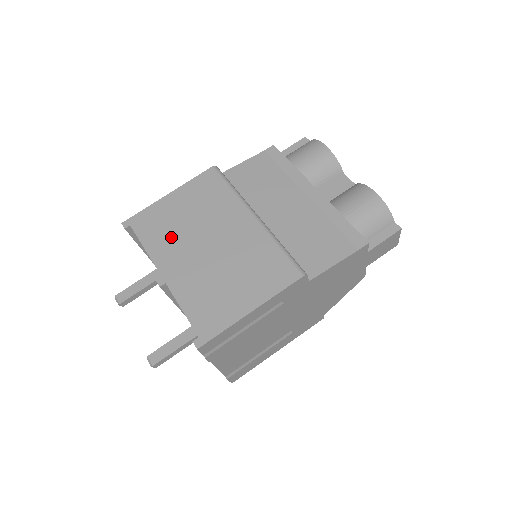
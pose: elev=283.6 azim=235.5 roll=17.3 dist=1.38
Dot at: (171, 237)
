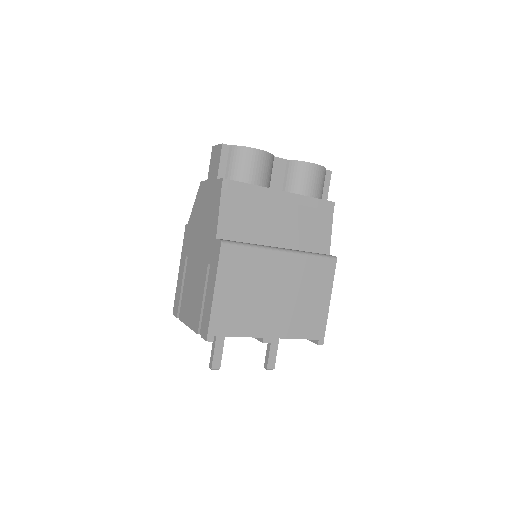
Dot at: (249, 314)
